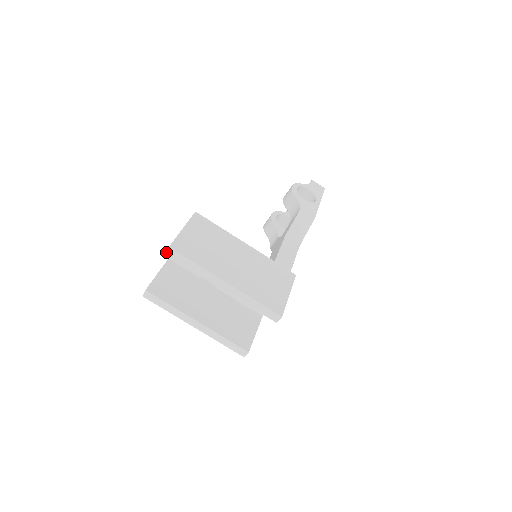
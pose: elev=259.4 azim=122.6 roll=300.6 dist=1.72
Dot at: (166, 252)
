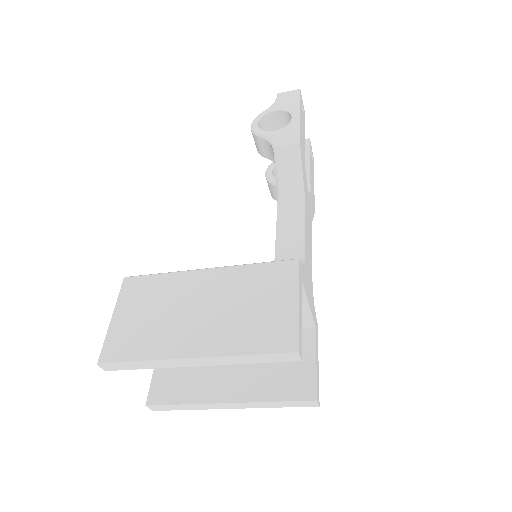
Dot at: occluded
